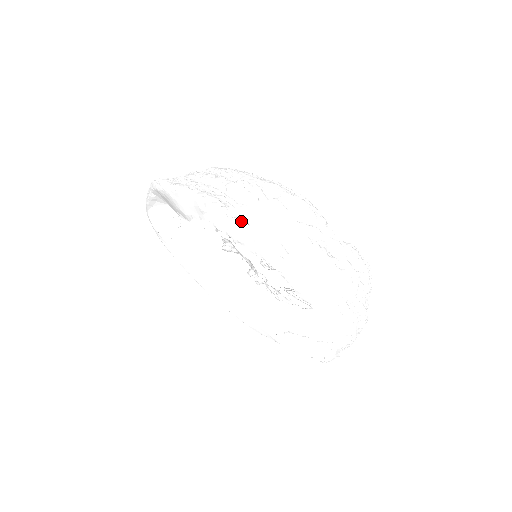
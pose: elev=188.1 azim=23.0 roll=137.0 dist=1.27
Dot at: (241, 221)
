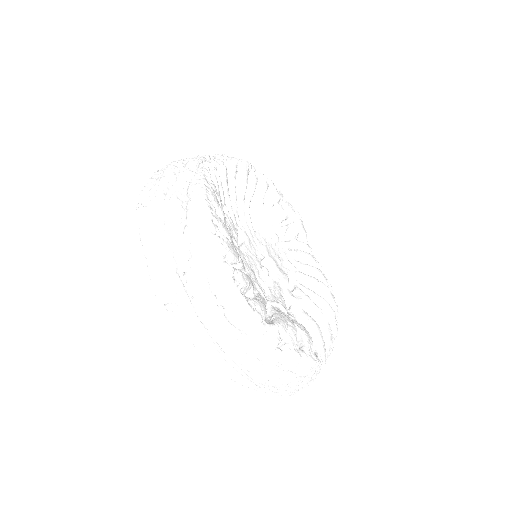
Dot at: (178, 316)
